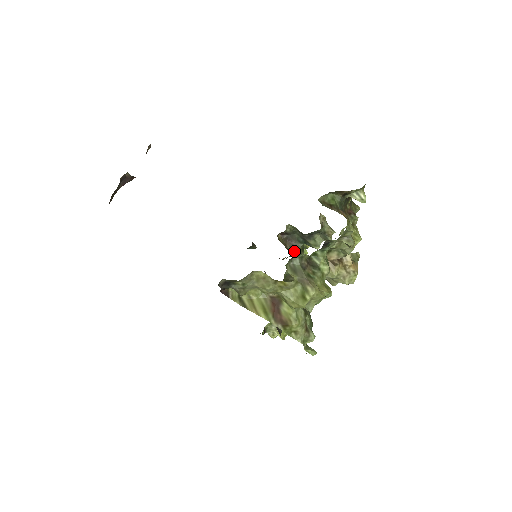
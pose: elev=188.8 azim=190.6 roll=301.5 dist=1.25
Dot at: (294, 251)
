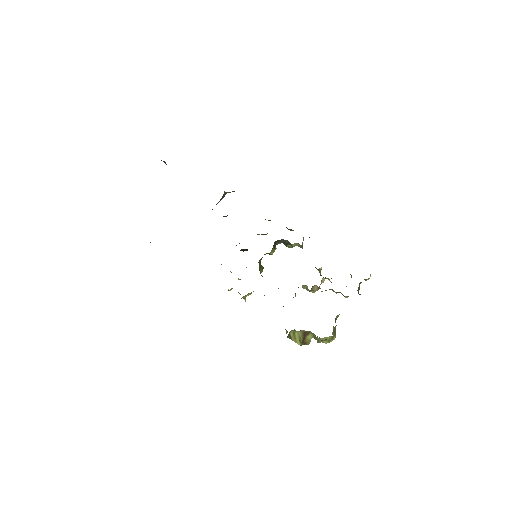
Dot at: occluded
